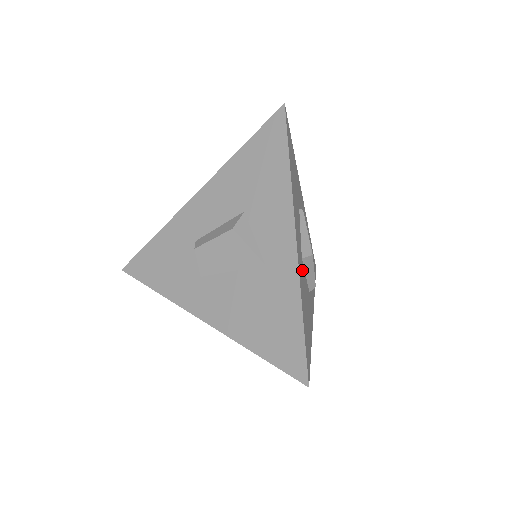
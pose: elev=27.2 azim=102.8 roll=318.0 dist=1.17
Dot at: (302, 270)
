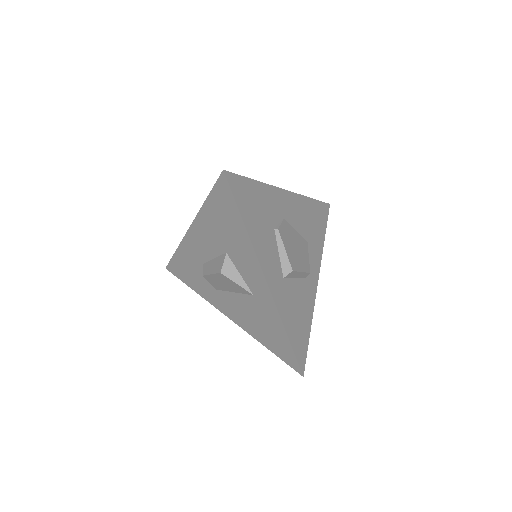
Dot at: (285, 288)
